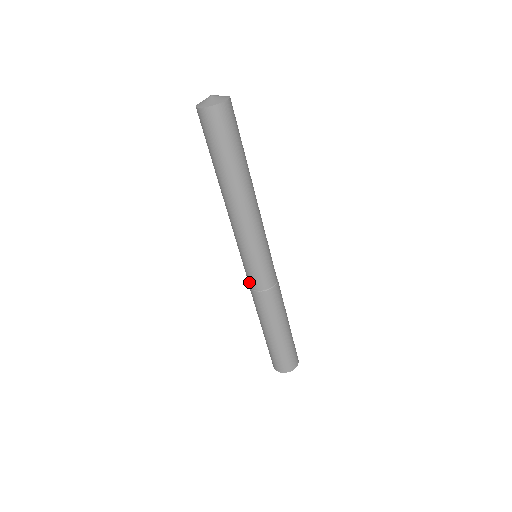
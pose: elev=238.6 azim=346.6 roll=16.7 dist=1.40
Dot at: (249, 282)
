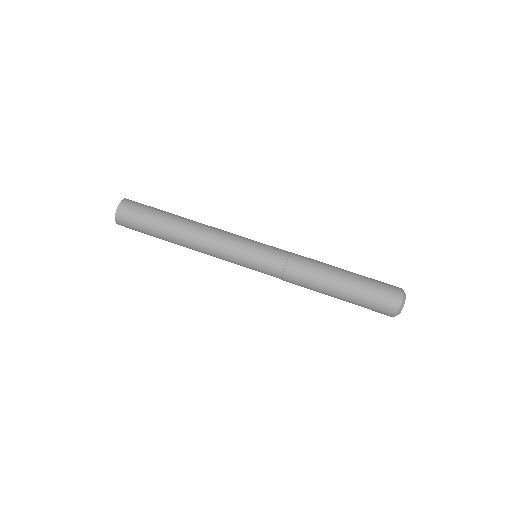
Dot at: (275, 270)
